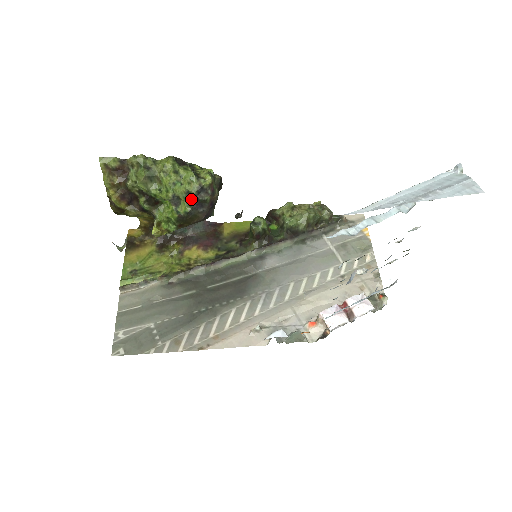
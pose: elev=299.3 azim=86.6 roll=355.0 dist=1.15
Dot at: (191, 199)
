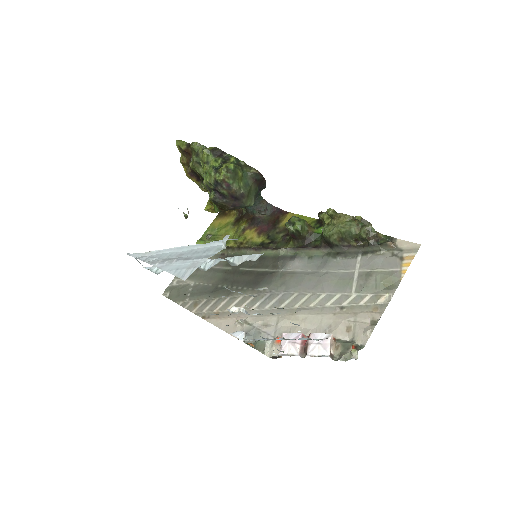
Dot at: (214, 189)
